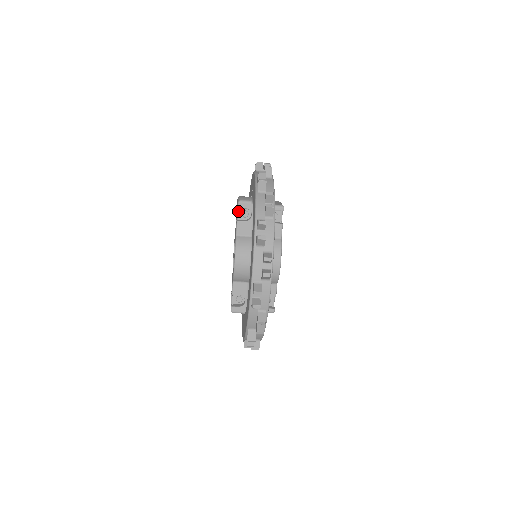
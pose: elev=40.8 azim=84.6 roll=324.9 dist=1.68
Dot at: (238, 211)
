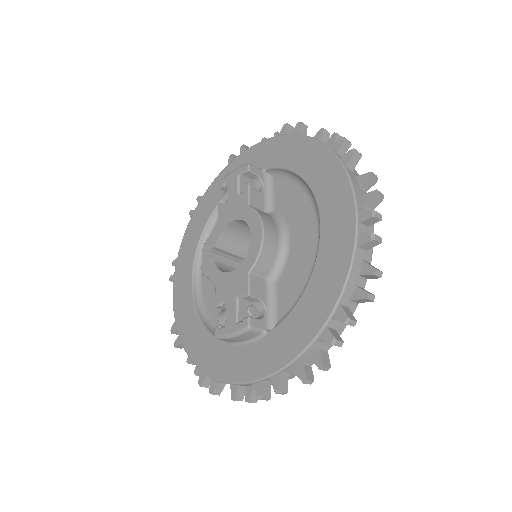
Dot at: (243, 180)
